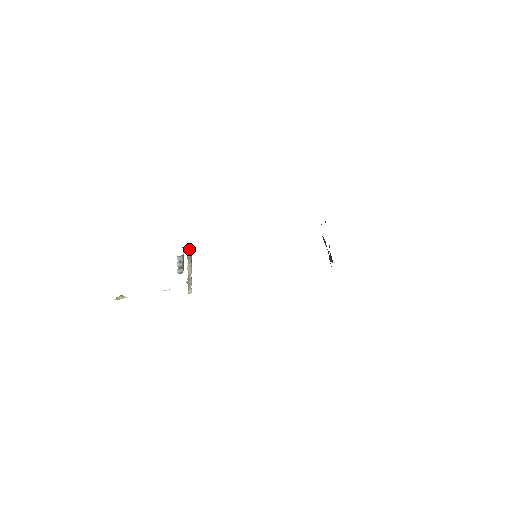
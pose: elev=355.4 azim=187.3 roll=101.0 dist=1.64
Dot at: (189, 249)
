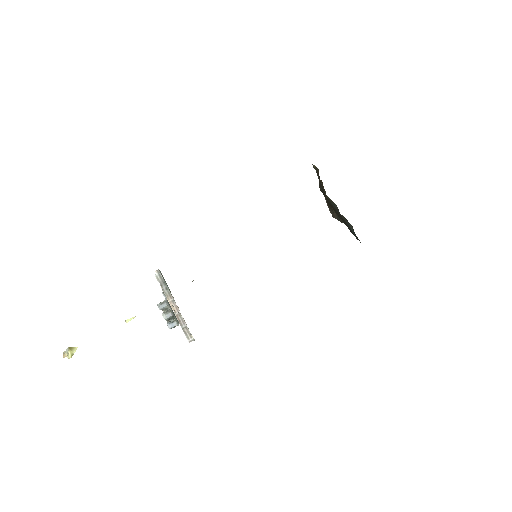
Dot at: (159, 277)
